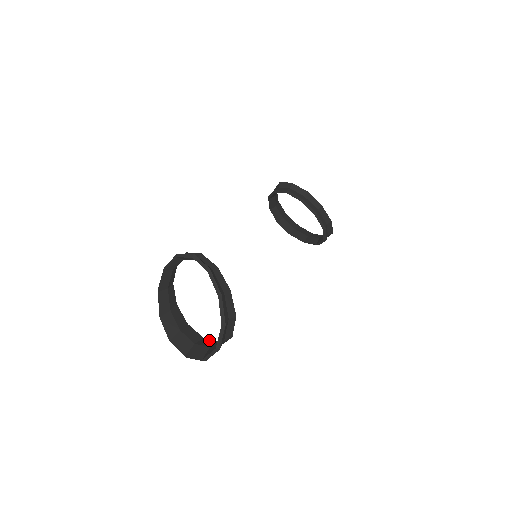
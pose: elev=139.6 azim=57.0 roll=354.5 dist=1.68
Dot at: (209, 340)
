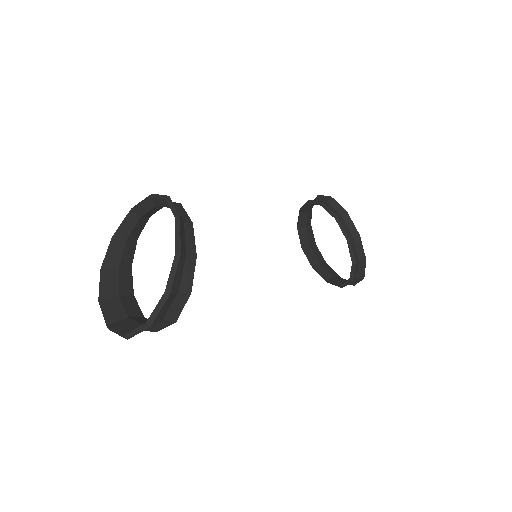
Dot at: occluded
